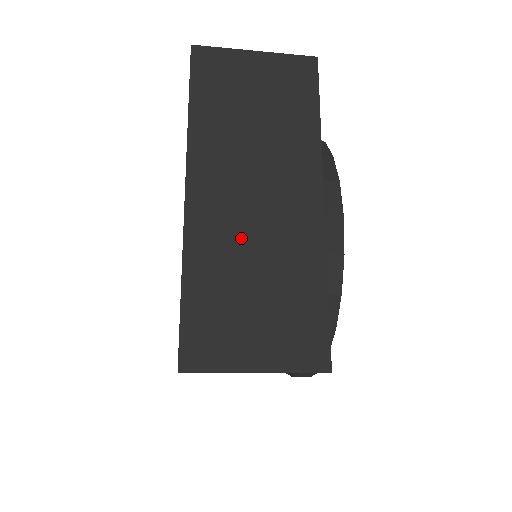
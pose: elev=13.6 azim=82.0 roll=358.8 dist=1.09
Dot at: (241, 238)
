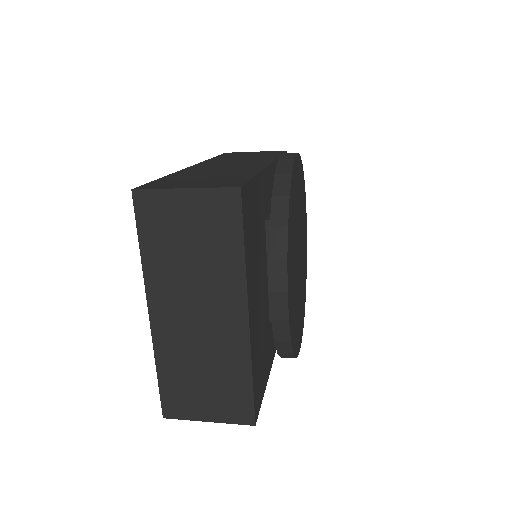
Dot at: (190, 345)
